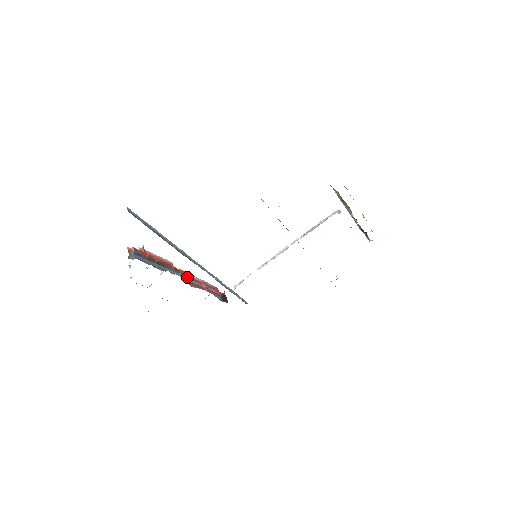
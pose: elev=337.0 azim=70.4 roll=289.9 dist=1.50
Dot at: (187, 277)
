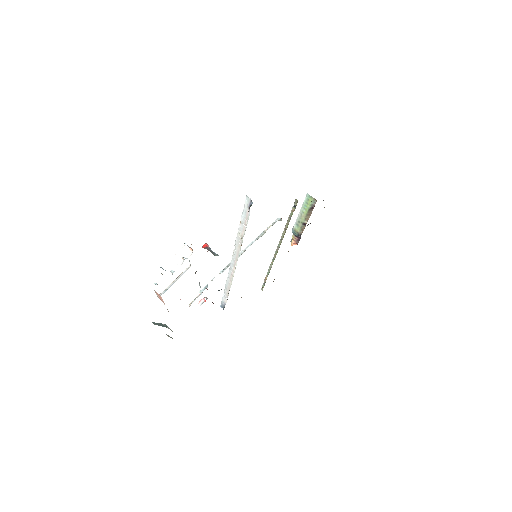
Dot at: occluded
